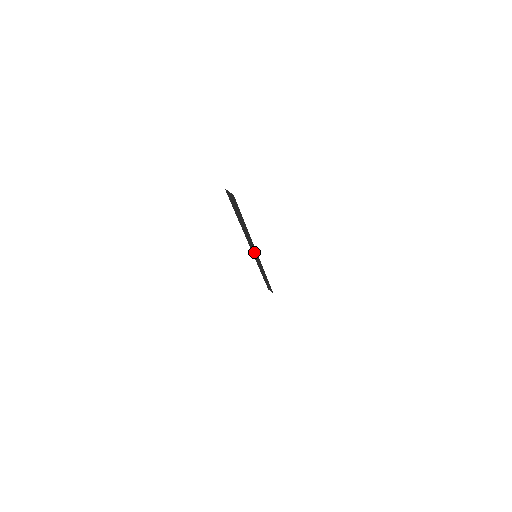
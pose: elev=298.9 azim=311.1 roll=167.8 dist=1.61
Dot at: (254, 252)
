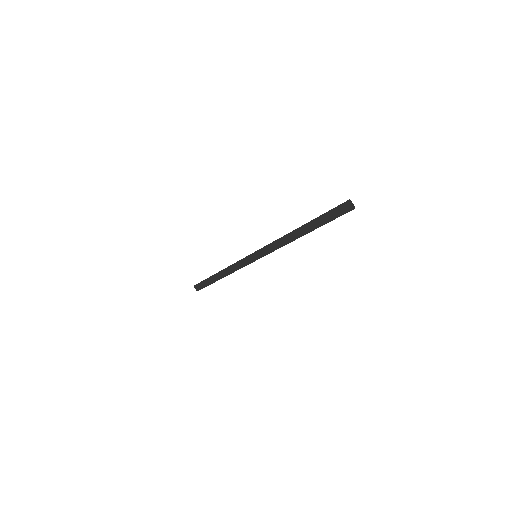
Dot at: (261, 252)
